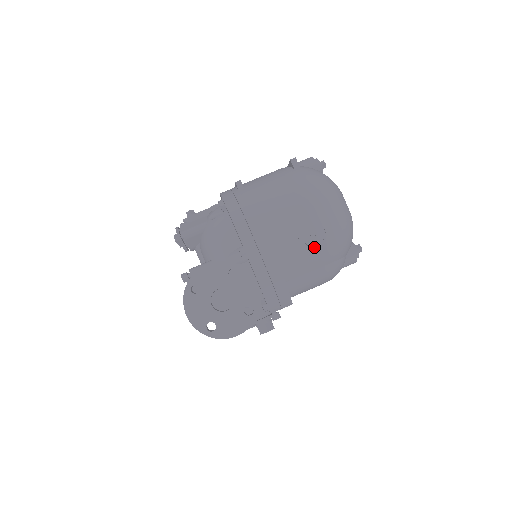
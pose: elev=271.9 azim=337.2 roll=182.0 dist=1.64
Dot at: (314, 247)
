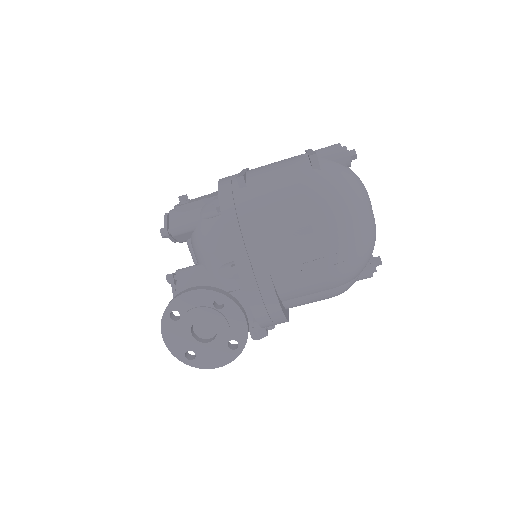
Dot at: (320, 274)
